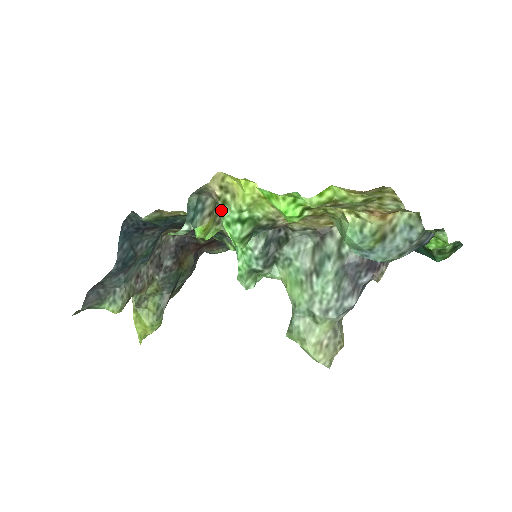
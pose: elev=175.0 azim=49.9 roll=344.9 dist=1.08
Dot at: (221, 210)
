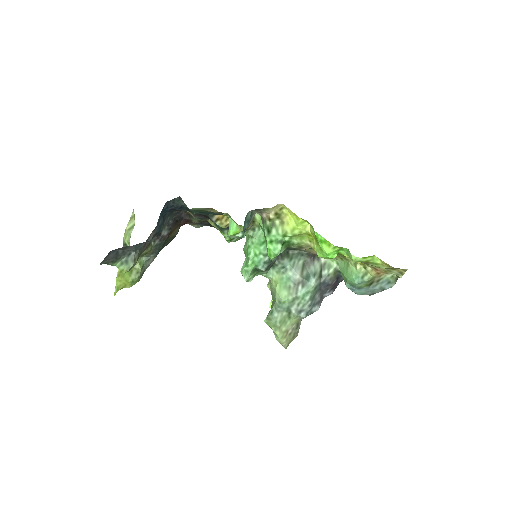
Dot at: (268, 229)
